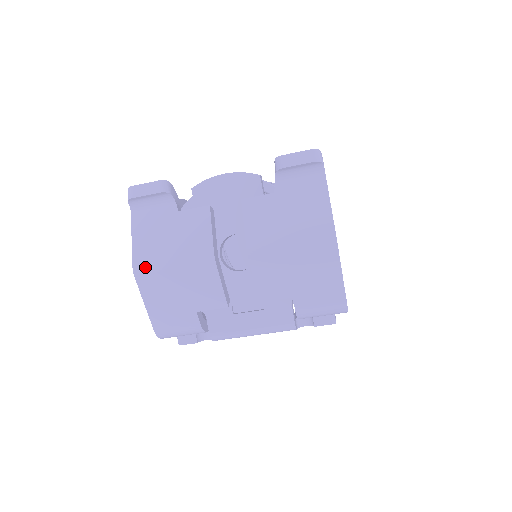
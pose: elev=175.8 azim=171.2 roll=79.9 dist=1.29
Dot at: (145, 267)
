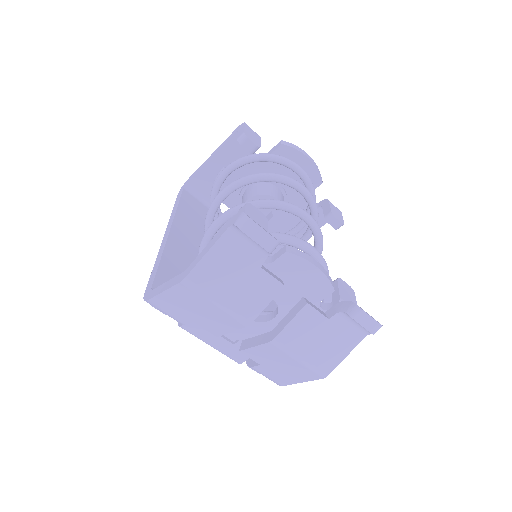
Dot at: (195, 286)
